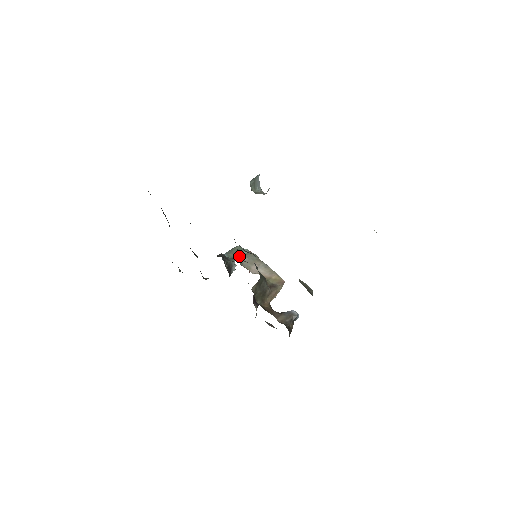
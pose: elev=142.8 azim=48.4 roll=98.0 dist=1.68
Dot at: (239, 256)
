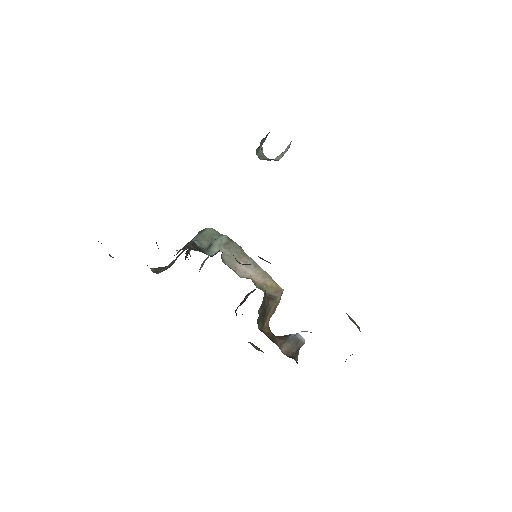
Dot at: (233, 255)
